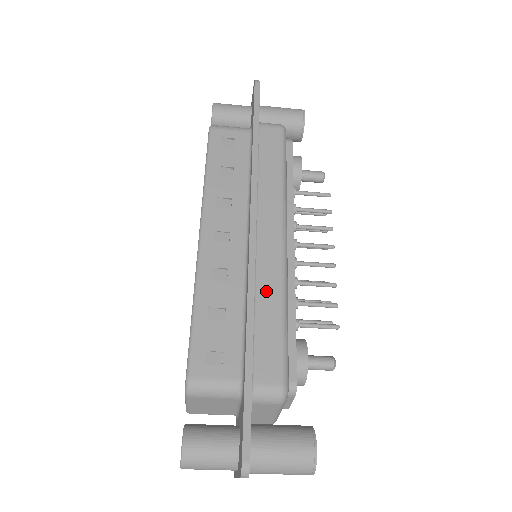
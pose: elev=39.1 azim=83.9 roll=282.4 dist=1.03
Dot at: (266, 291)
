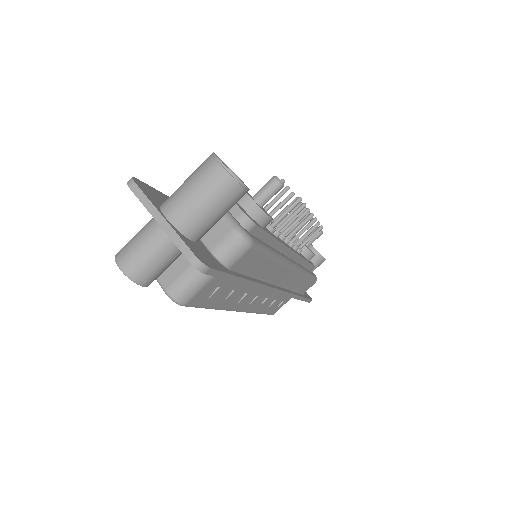
Dot at: occluded
